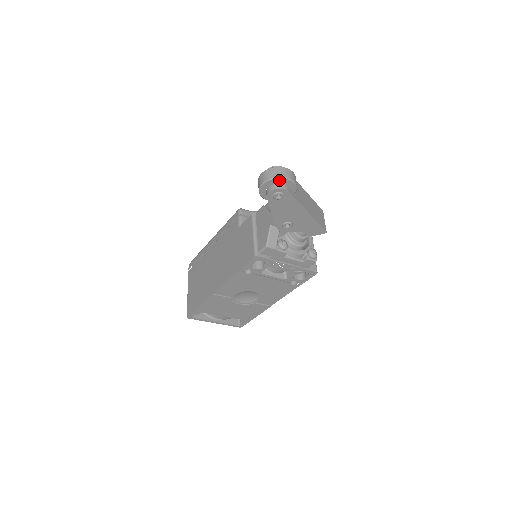
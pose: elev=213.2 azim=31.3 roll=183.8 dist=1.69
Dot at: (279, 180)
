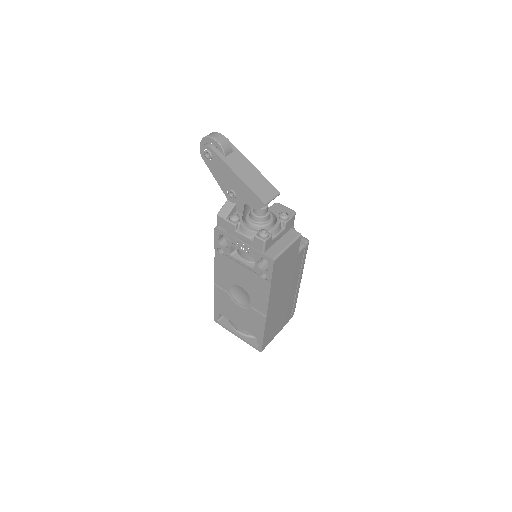
Dot at: (207, 140)
